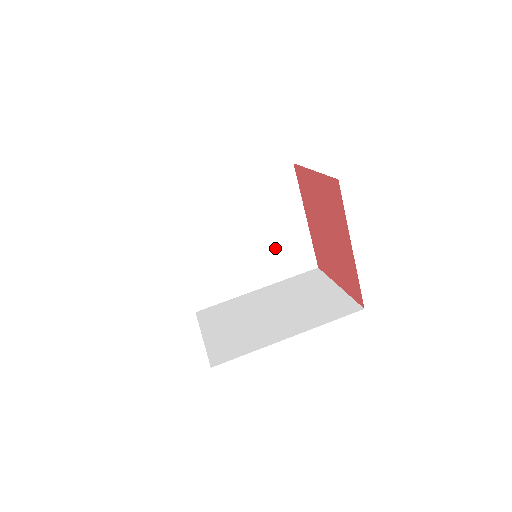
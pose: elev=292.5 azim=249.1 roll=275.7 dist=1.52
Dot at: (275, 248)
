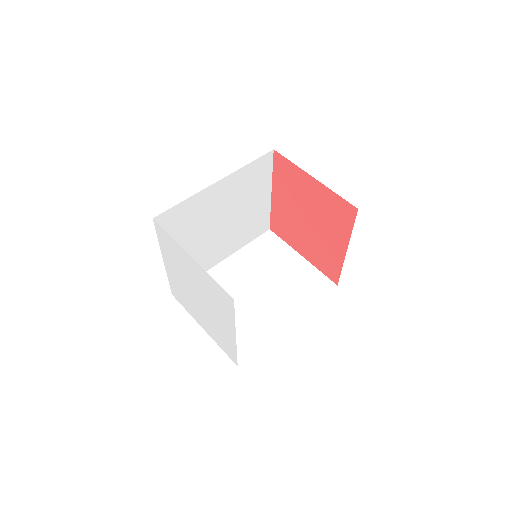
Dot at: (243, 224)
